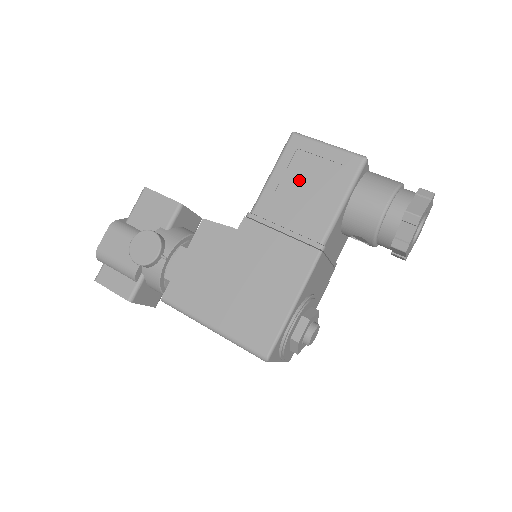
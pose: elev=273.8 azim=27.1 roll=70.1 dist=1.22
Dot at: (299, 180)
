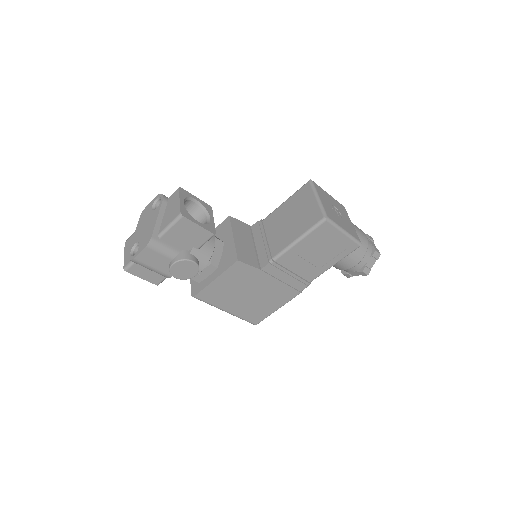
Dot at: (315, 249)
